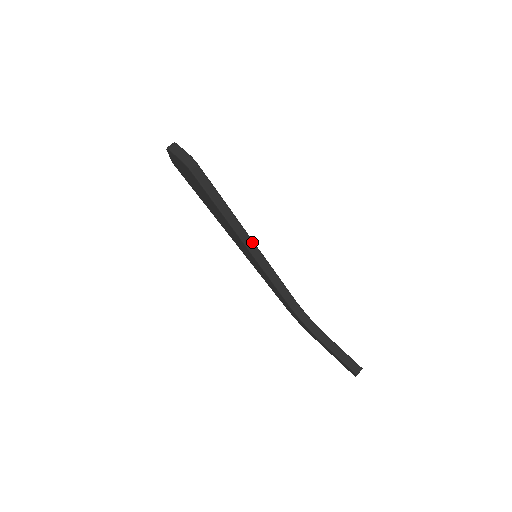
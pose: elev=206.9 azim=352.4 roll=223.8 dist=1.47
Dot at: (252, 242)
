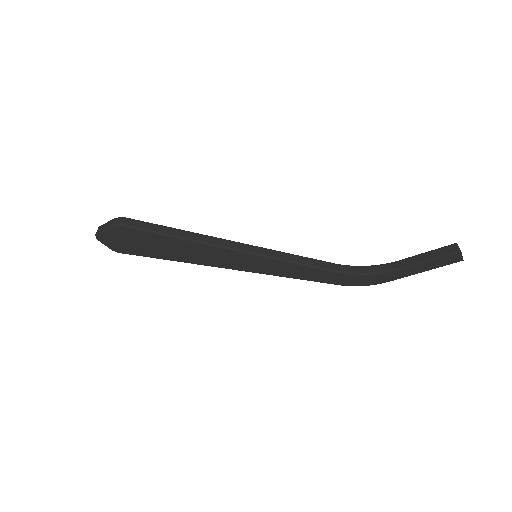
Dot at: (237, 243)
